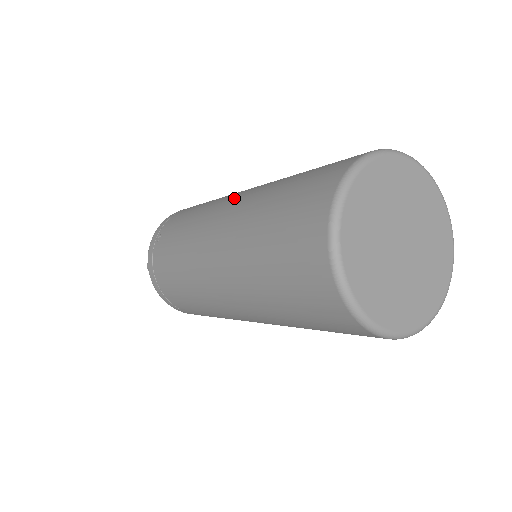
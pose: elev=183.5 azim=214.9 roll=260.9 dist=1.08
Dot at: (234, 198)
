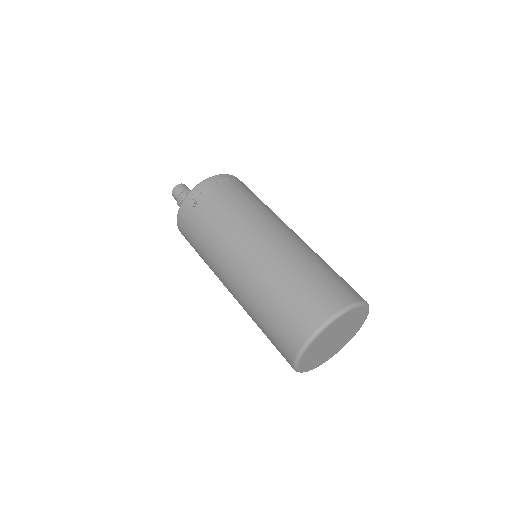
Dot at: (261, 243)
